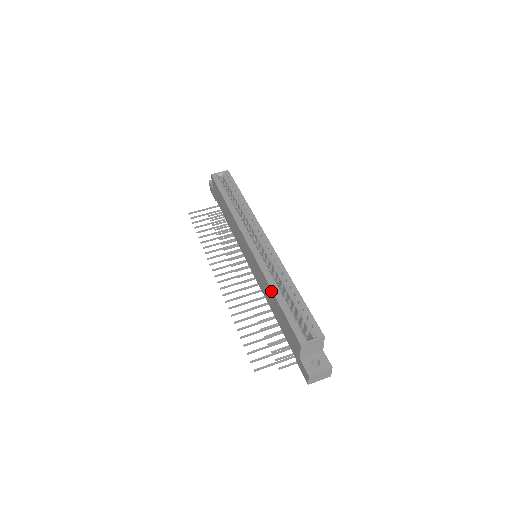
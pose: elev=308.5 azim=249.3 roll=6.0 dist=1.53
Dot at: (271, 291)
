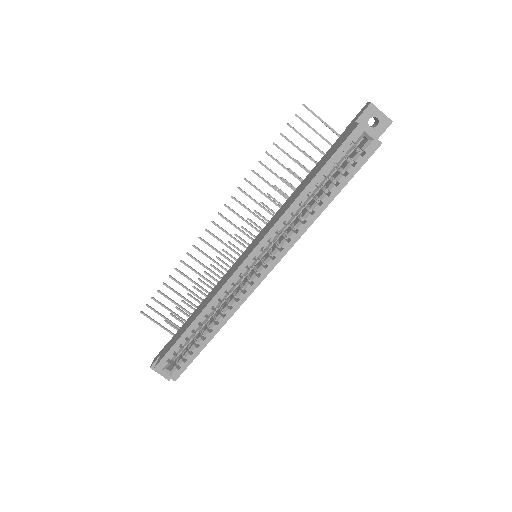
Dot at: (198, 314)
